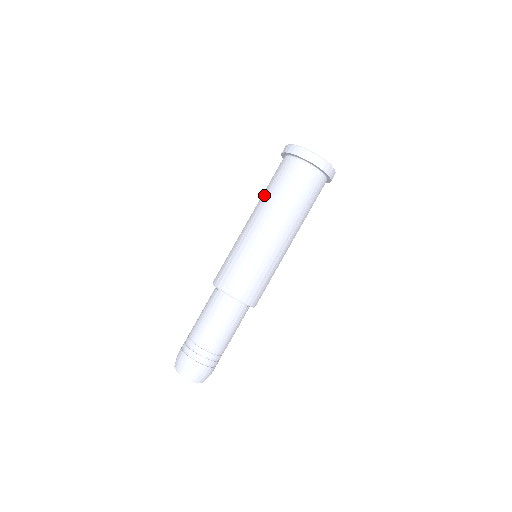
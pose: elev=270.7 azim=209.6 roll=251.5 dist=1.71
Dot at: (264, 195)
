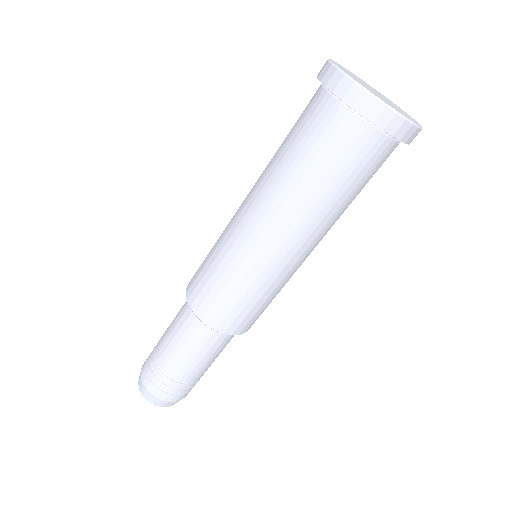
Dot at: occluded
